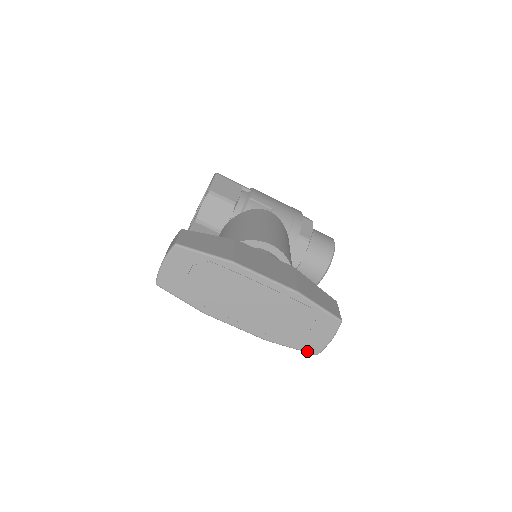
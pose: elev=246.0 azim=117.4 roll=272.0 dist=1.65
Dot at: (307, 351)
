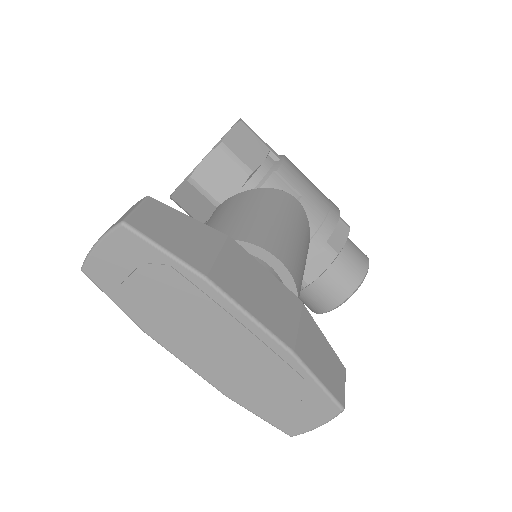
Dot at: (279, 427)
